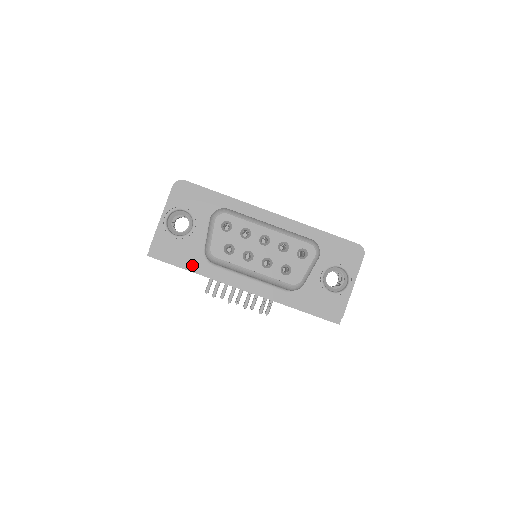
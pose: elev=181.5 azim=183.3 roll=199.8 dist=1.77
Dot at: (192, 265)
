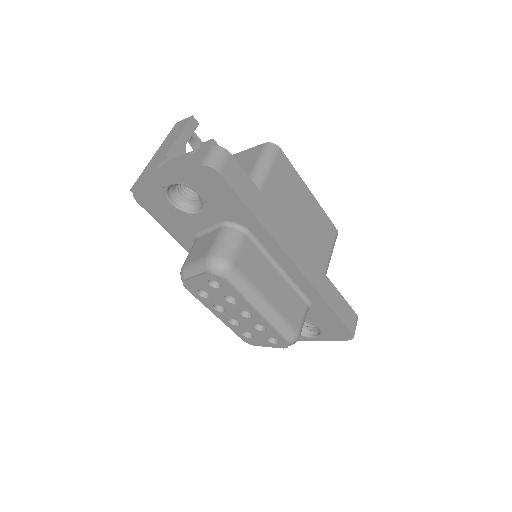
Dot at: (175, 233)
